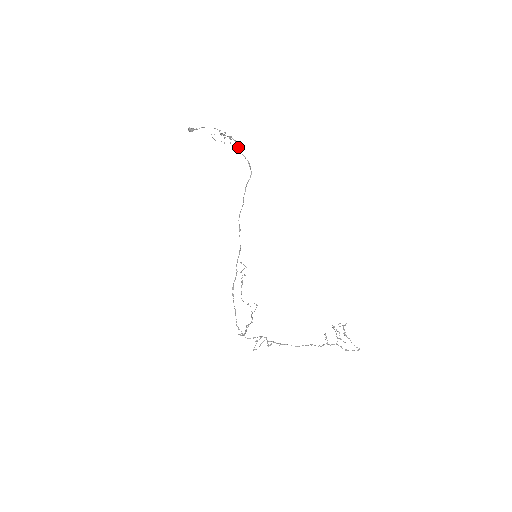
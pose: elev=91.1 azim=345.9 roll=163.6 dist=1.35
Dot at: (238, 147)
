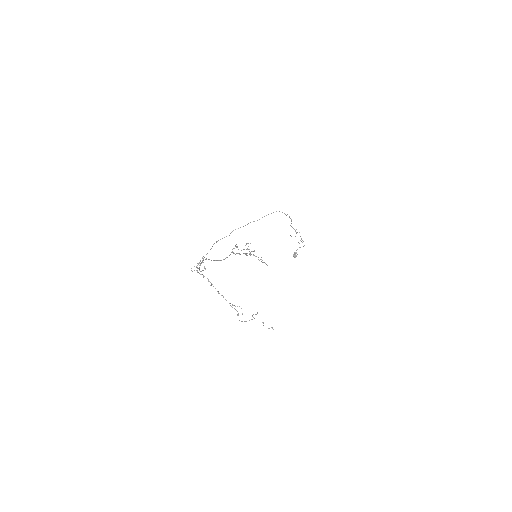
Dot at: occluded
